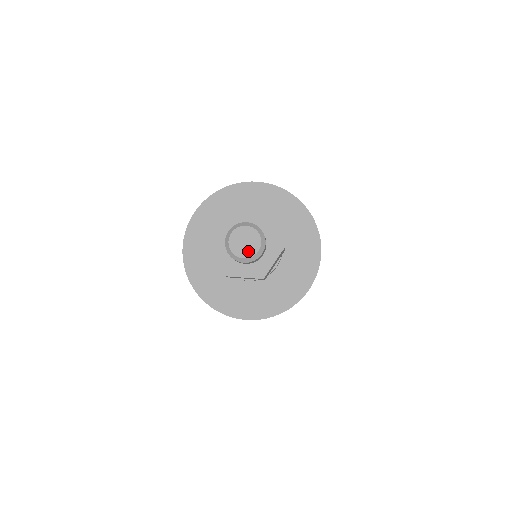
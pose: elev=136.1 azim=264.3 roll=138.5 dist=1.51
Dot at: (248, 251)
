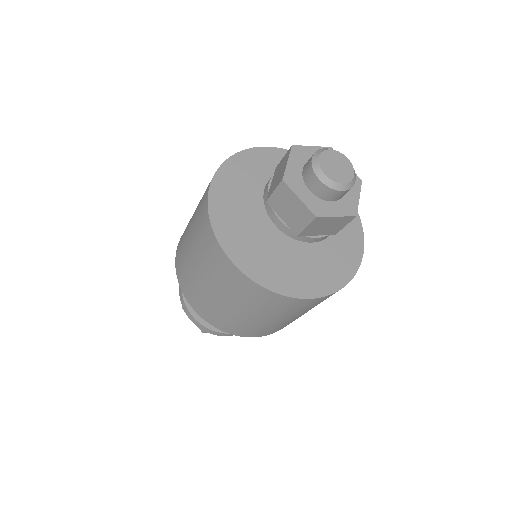
Dot at: (344, 175)
